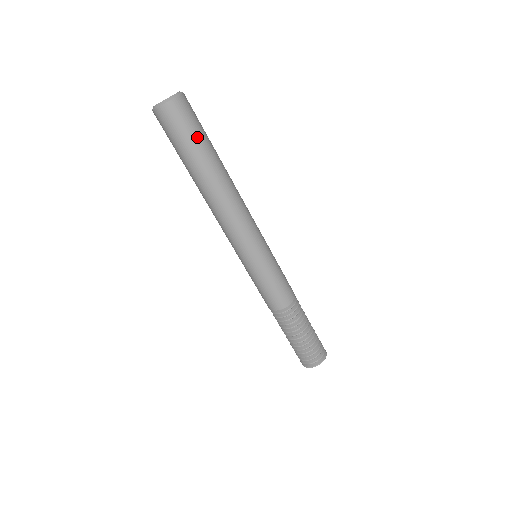
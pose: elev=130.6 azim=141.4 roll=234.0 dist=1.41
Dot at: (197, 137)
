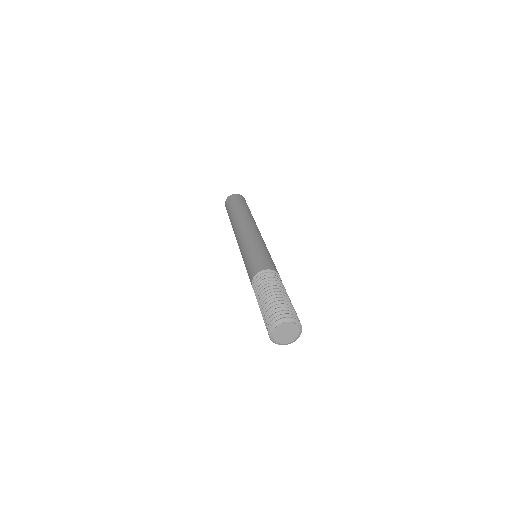
Dot at: (238, 203)
